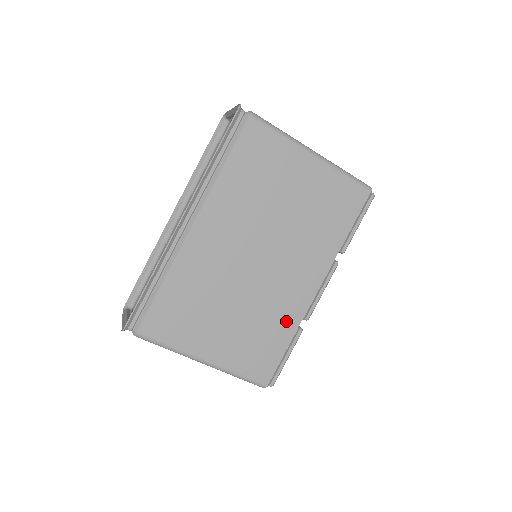
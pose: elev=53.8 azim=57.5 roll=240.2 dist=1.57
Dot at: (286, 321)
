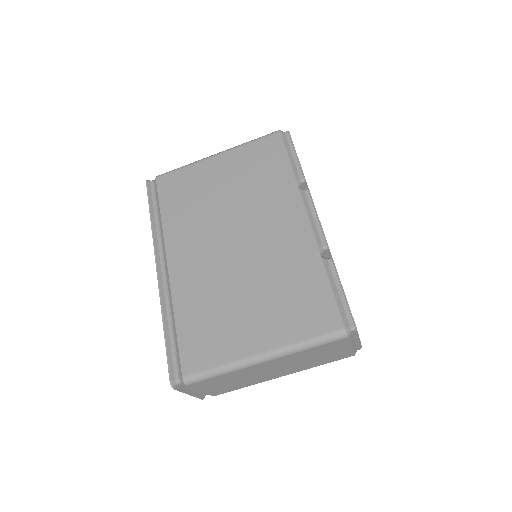
Dot at: (304, 262)
